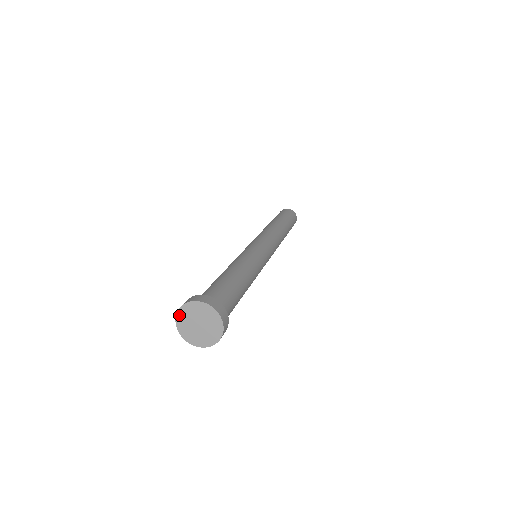
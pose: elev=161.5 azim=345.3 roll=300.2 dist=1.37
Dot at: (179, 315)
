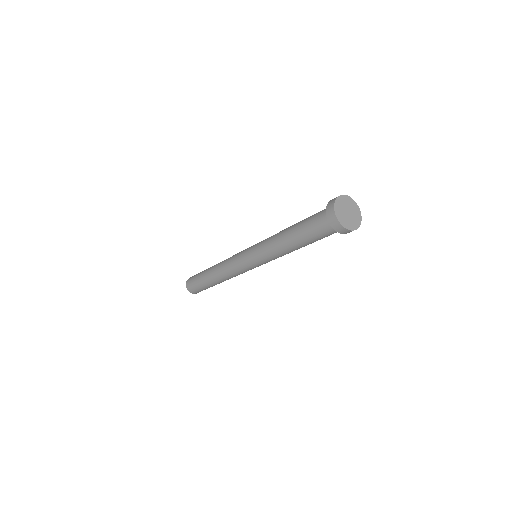
Dot at: (336, 212)
